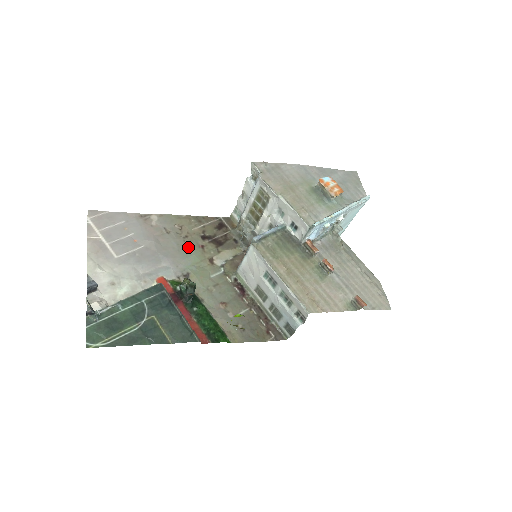
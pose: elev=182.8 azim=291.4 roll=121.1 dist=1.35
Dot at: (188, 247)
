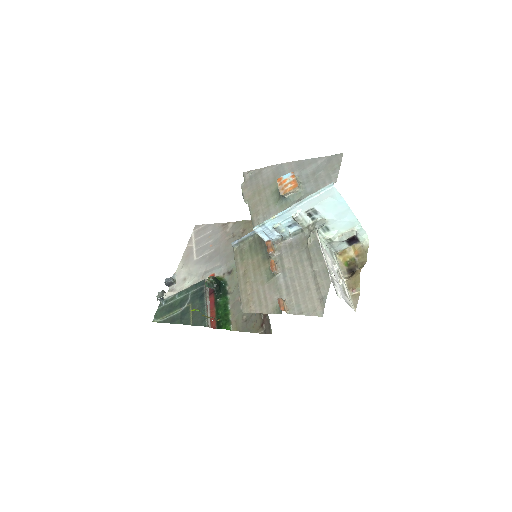
Dot at: occluded
